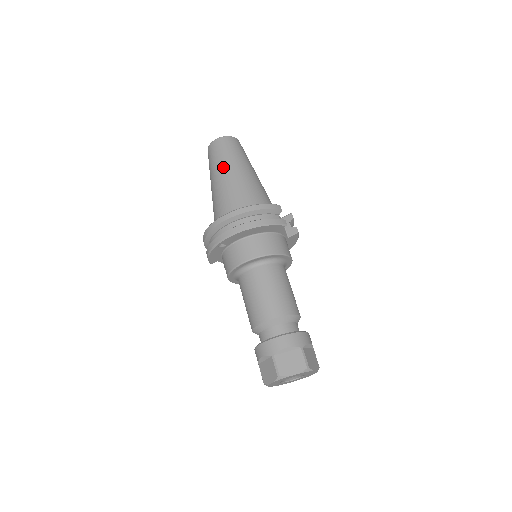
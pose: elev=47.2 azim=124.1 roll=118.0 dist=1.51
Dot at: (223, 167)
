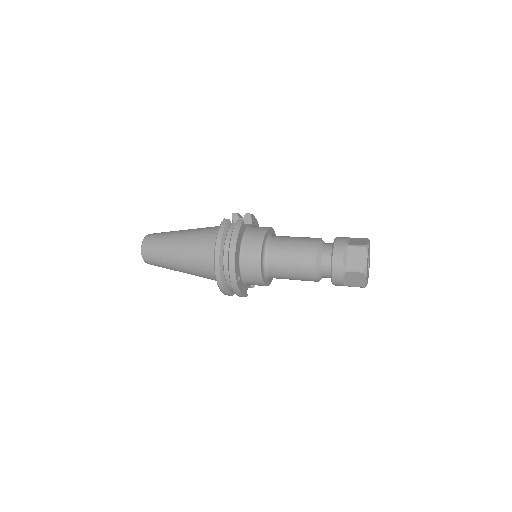
Dot at: (170, 254)
